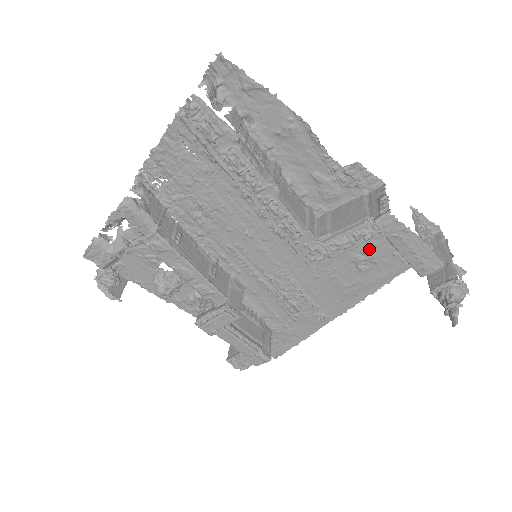
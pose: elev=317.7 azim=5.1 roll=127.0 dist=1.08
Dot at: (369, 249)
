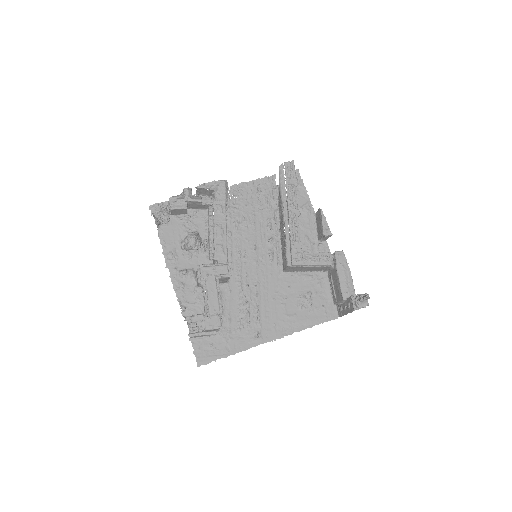
Dot at: (311, 294)
